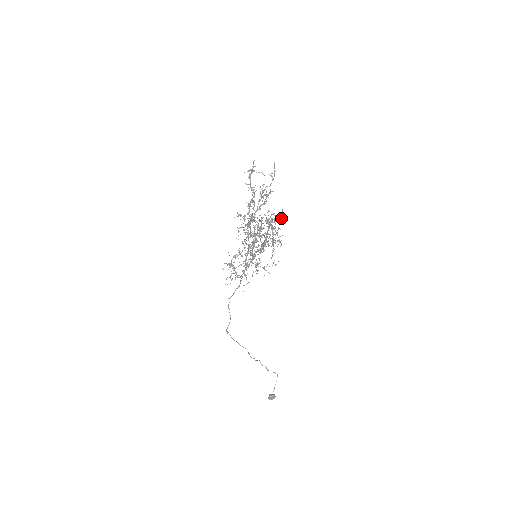
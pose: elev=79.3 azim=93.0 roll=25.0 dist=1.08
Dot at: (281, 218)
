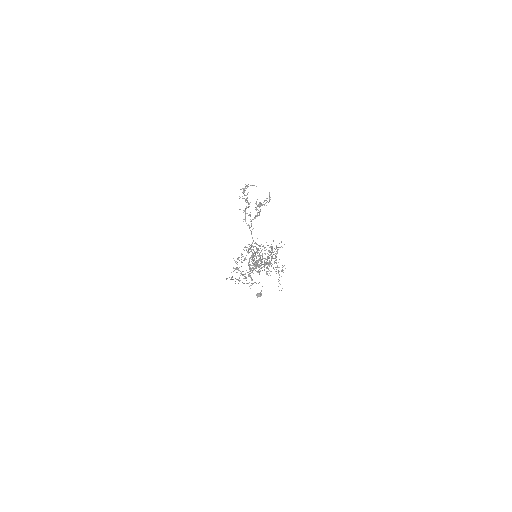
Dot at: (281, 246)
